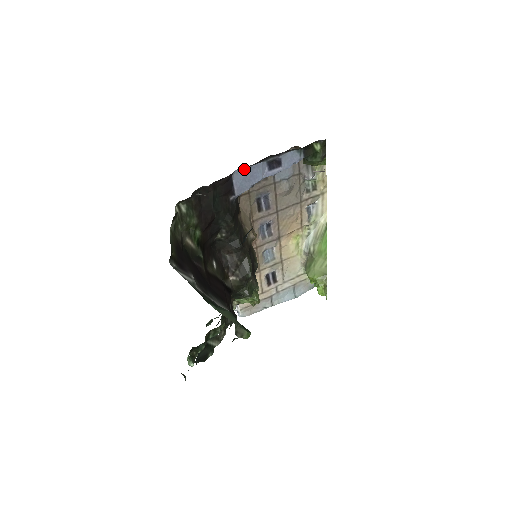
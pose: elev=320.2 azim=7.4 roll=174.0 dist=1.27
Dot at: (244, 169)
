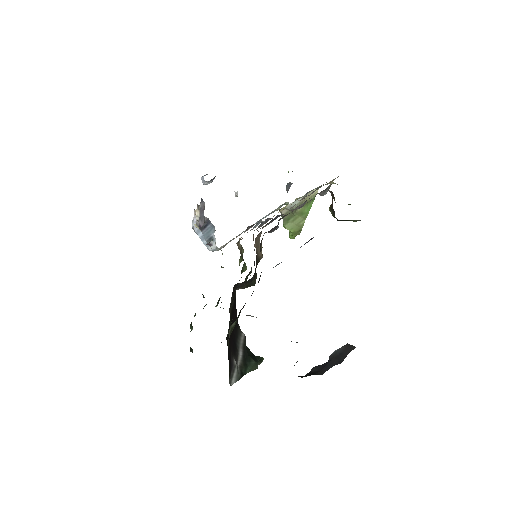
Dot at: occluded
